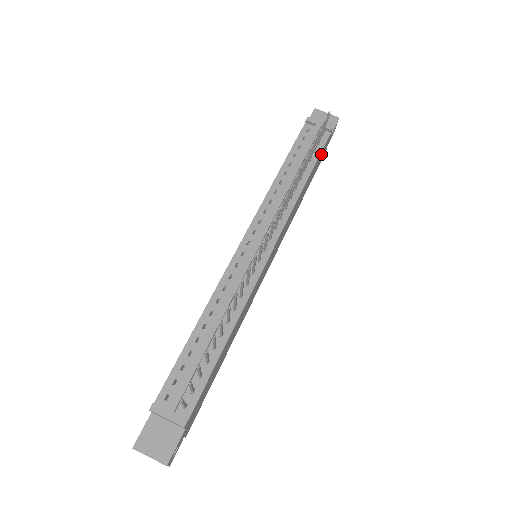
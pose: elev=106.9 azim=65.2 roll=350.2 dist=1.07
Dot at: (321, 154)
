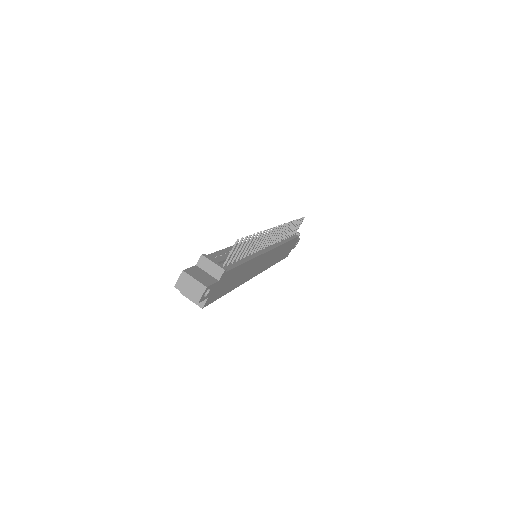
Dot at: occluded
